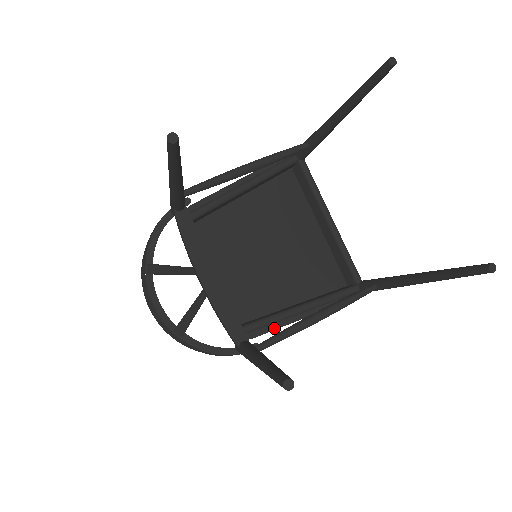
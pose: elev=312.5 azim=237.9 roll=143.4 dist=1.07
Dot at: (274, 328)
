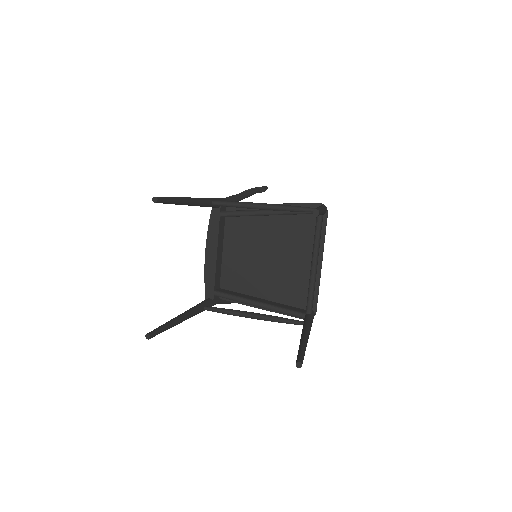
Dot at: (239, 303)
